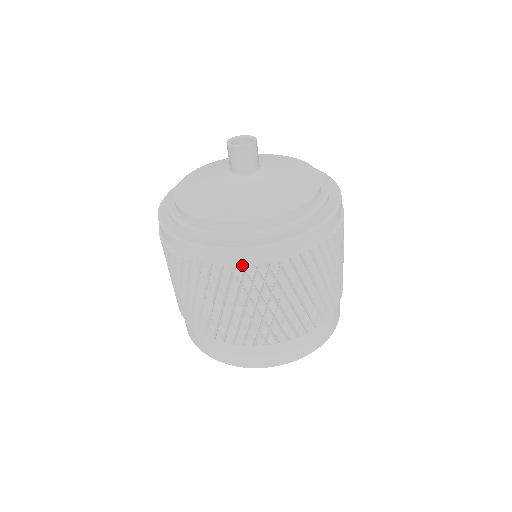
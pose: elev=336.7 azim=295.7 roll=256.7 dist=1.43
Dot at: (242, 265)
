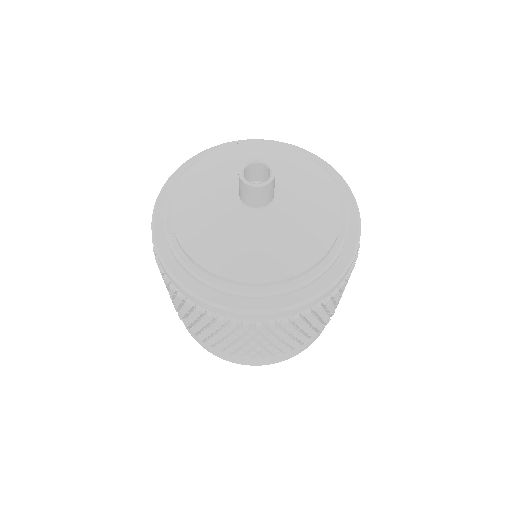
Dot at: (311, 308)
